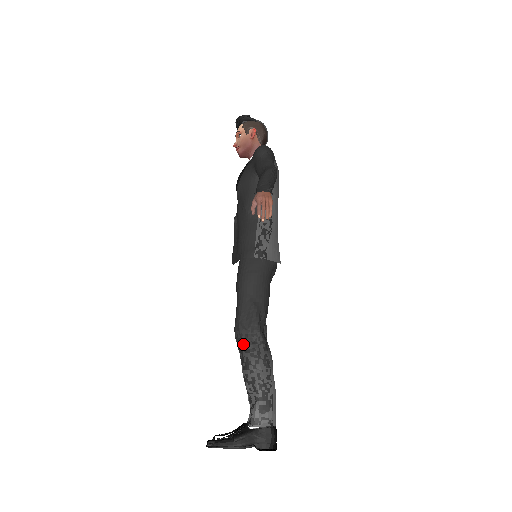
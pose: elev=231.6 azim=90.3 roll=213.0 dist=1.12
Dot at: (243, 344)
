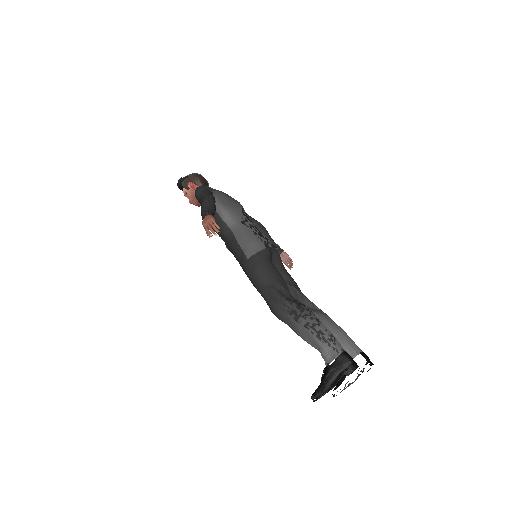
Dot at: (283, 318)
